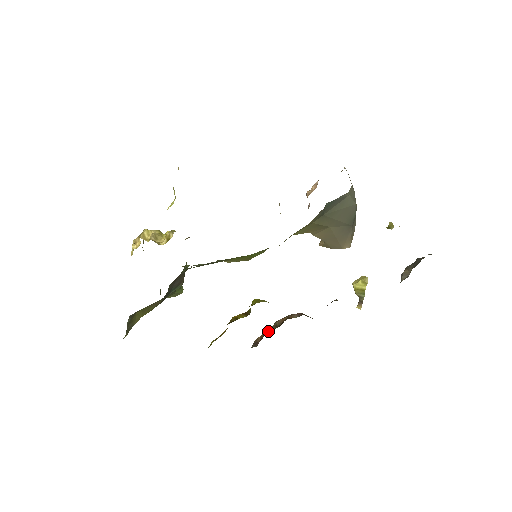
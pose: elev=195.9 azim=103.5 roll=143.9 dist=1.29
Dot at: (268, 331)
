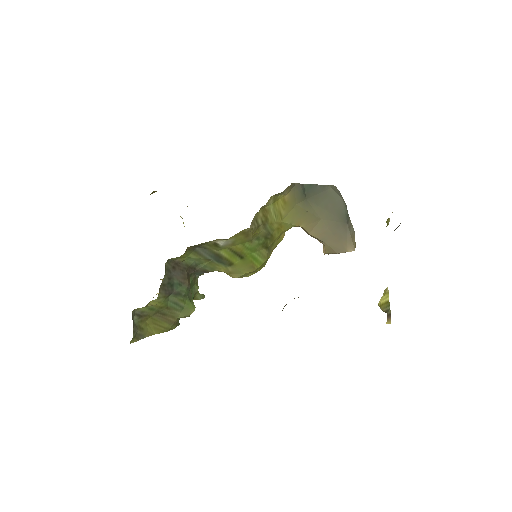
Dot at: occluded
